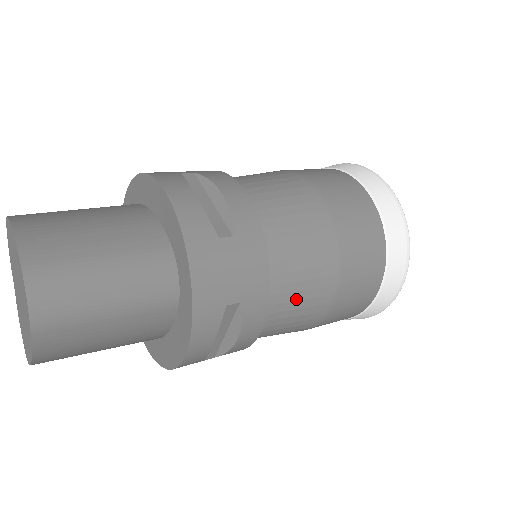
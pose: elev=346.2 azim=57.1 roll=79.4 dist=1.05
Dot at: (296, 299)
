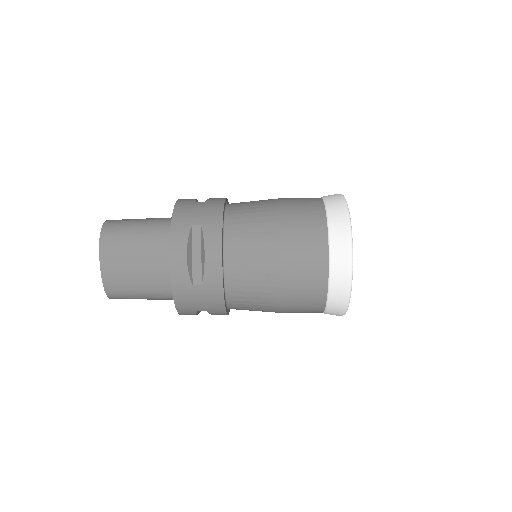
Dot at: (248, 235)
